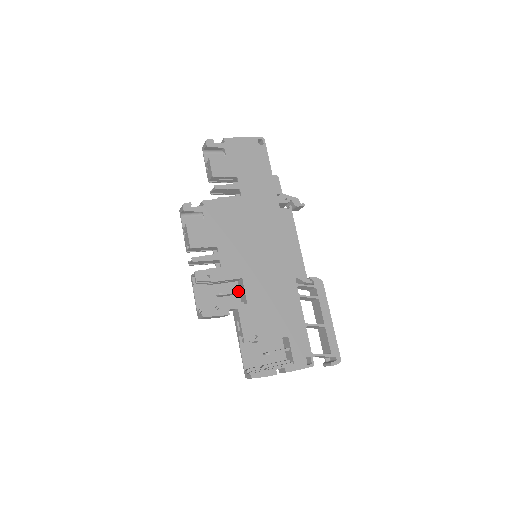
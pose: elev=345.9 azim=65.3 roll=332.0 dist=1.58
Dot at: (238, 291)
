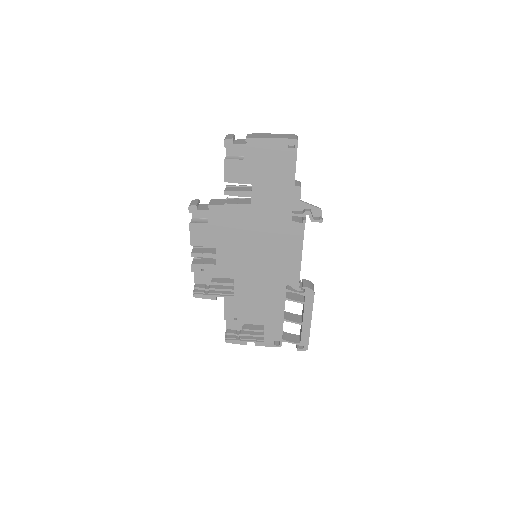
Dot at: (229, 284)
